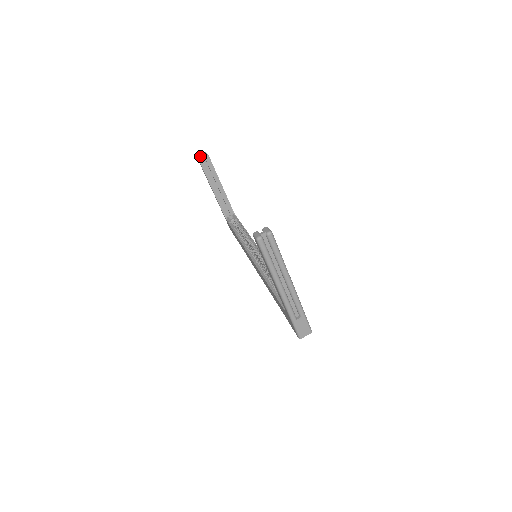
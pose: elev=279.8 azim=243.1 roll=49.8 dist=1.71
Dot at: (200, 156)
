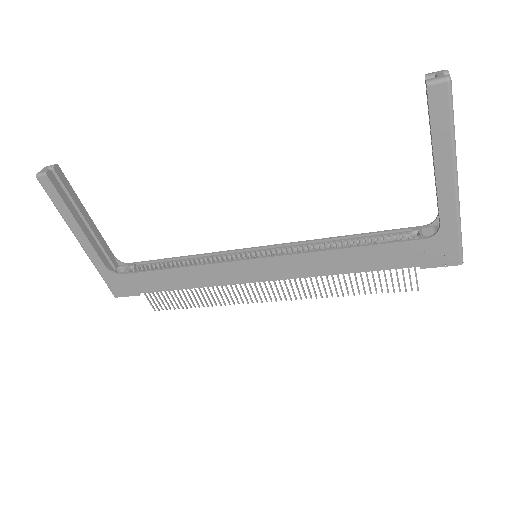
Dot at: (45, 170)
